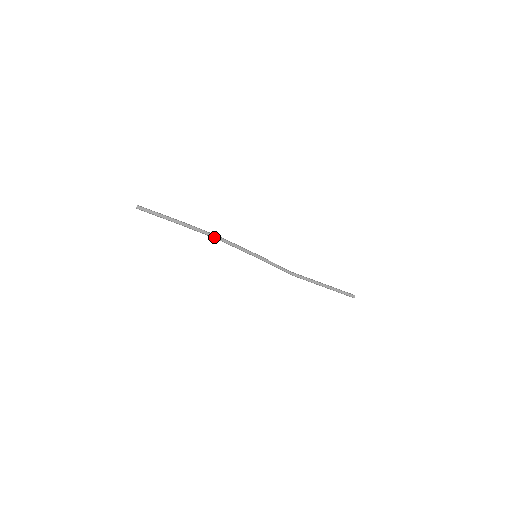
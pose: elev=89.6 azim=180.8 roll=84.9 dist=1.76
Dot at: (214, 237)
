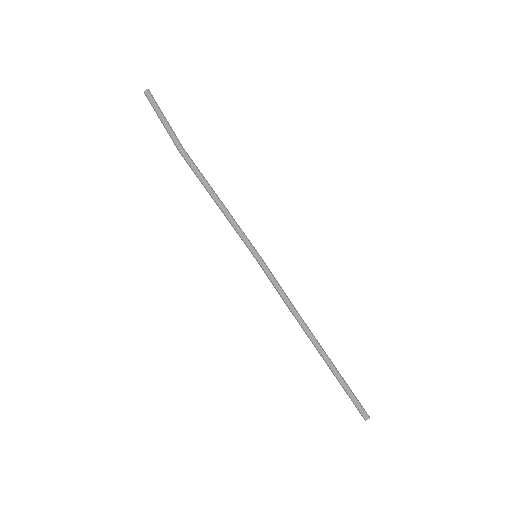
Dot at: (209, 193)
